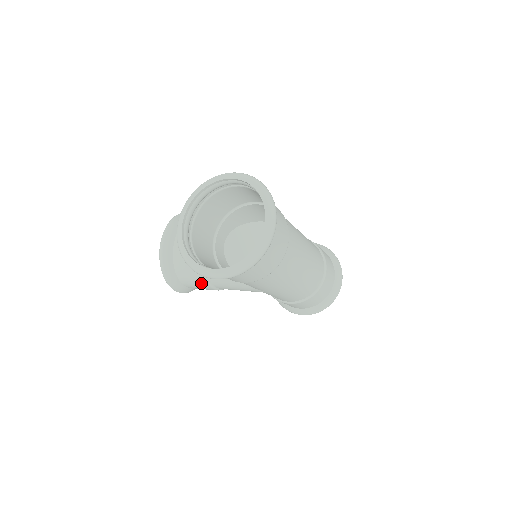
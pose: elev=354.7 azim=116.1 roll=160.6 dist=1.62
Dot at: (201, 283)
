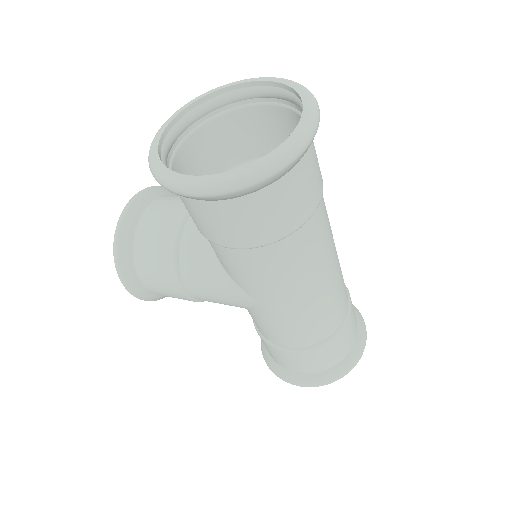
Dot at: (165, 273)
